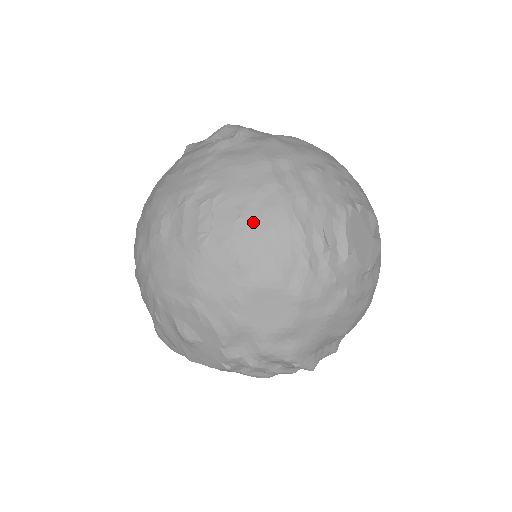
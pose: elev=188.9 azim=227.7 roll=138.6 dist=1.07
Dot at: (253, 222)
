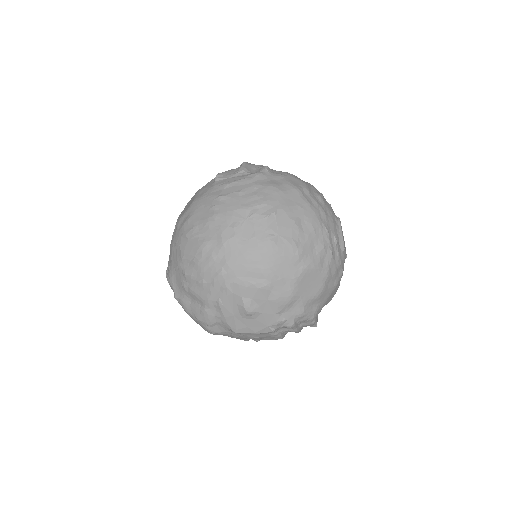
Dot at: (302, 228)
